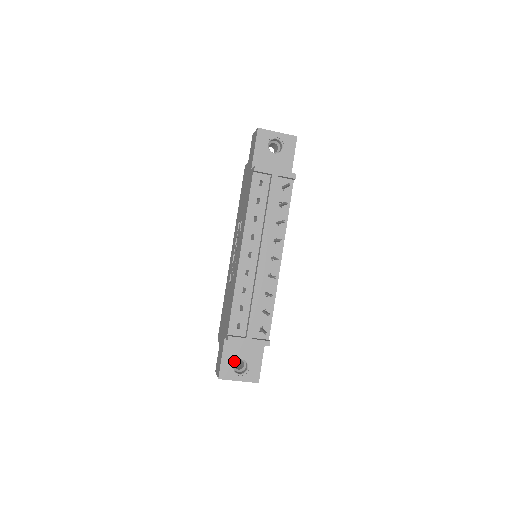
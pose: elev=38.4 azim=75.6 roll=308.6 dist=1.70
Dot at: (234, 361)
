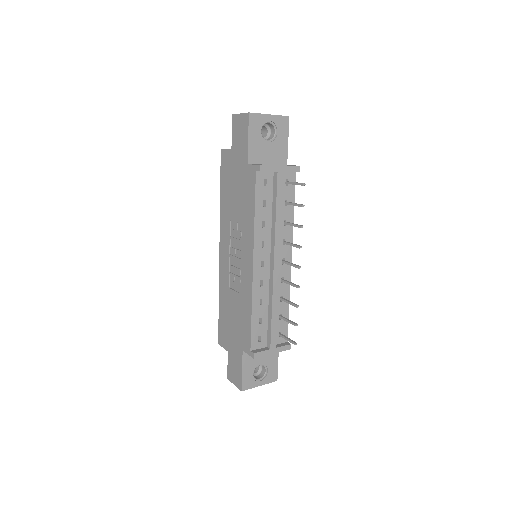
Dot at: (254, 369)
